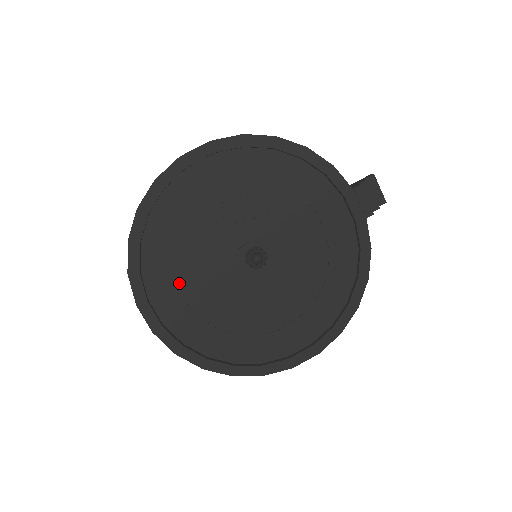
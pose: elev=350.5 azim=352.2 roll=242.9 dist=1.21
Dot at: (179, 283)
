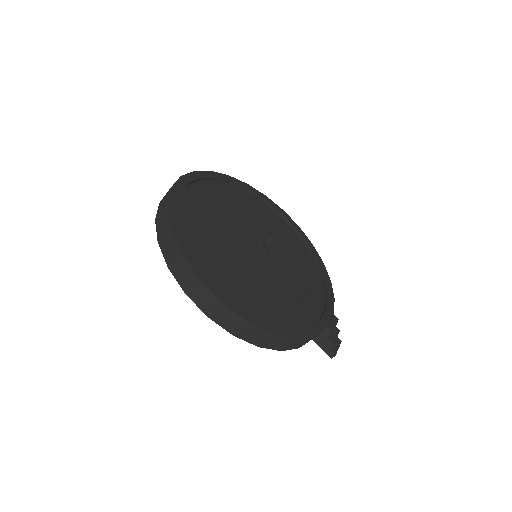
Dot at: (217, 201)
